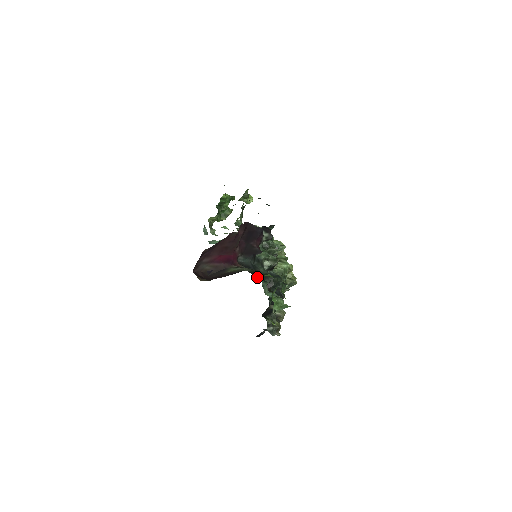
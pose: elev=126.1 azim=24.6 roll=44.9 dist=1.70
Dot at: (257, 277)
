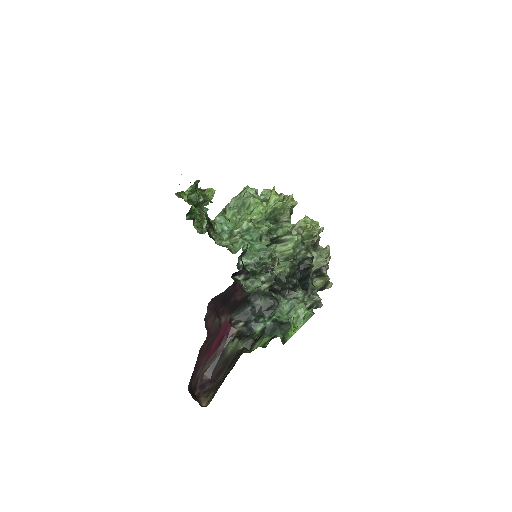
Dot at: (259, 327)
